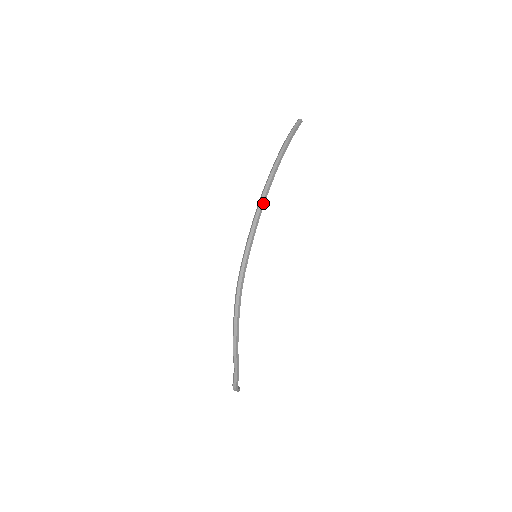
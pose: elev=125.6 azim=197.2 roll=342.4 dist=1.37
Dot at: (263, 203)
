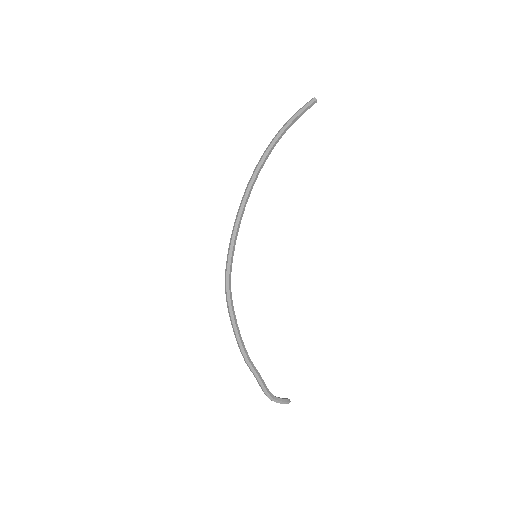
Dot at: (244, 201)
